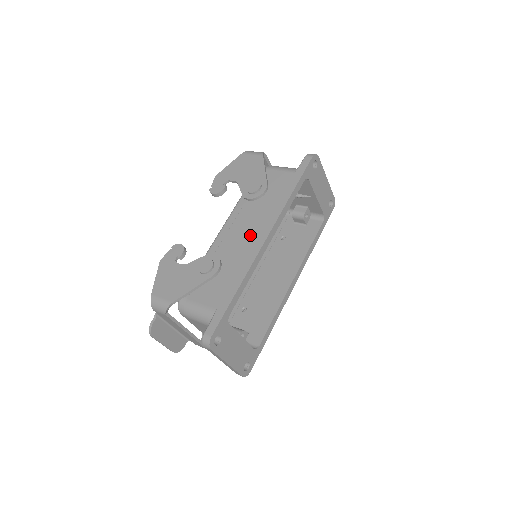
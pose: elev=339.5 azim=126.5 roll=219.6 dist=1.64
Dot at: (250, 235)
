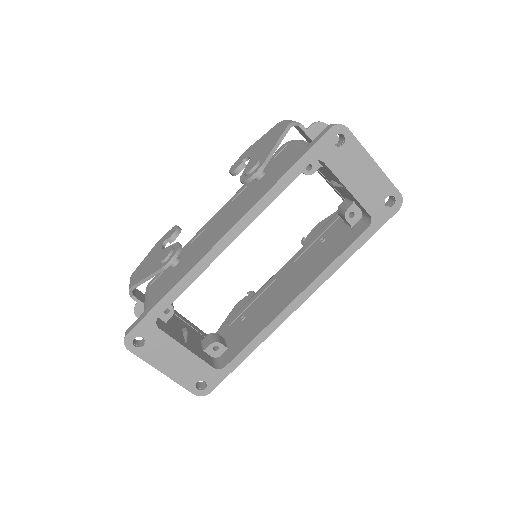
Dot at: (220, 227)
